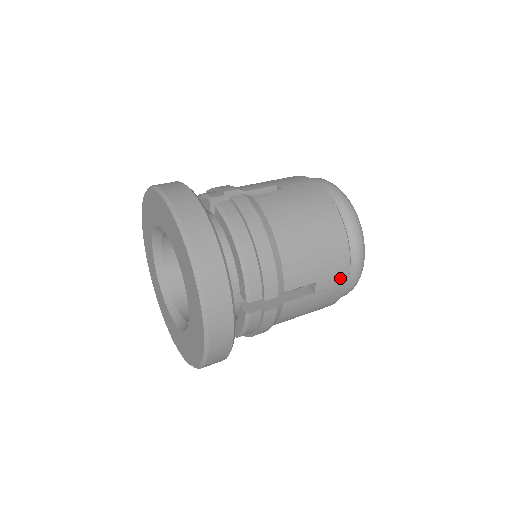
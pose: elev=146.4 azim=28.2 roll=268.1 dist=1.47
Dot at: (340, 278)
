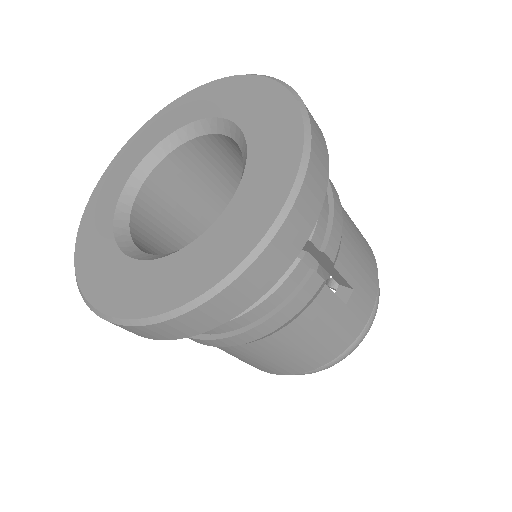
Dot at: (365, 310)
